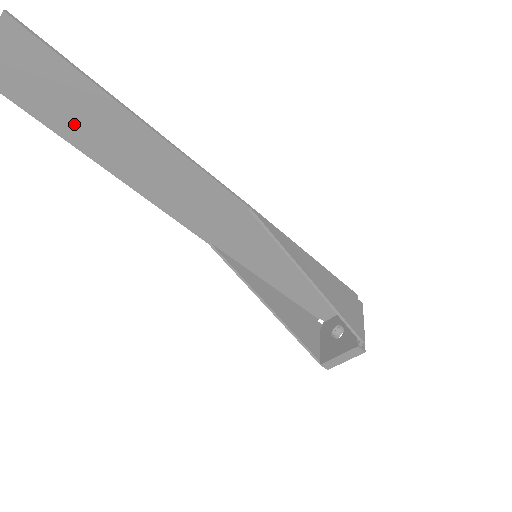
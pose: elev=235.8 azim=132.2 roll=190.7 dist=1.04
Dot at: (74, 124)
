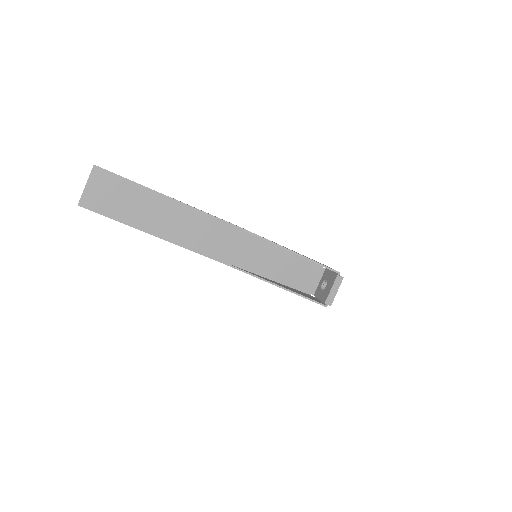
Dot at: (134, 214)
